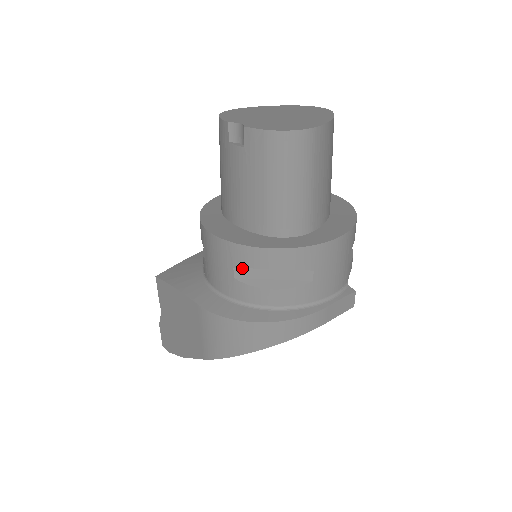
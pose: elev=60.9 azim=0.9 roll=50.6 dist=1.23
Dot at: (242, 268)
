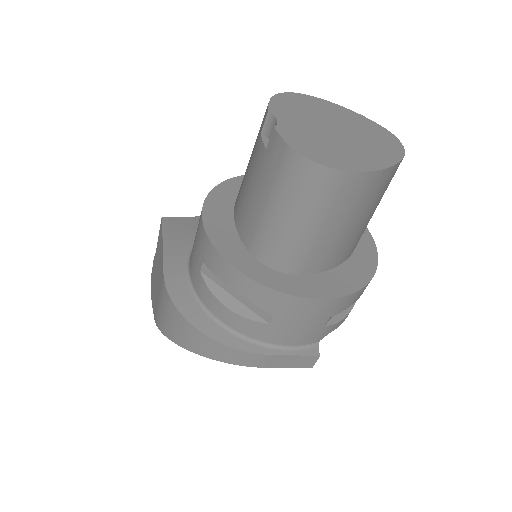
Dot at: (210, 268)
